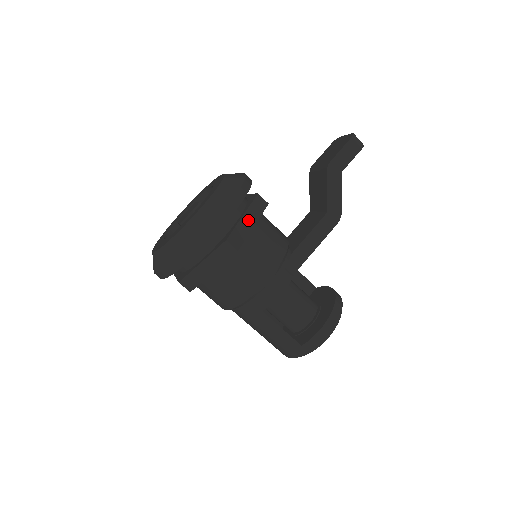
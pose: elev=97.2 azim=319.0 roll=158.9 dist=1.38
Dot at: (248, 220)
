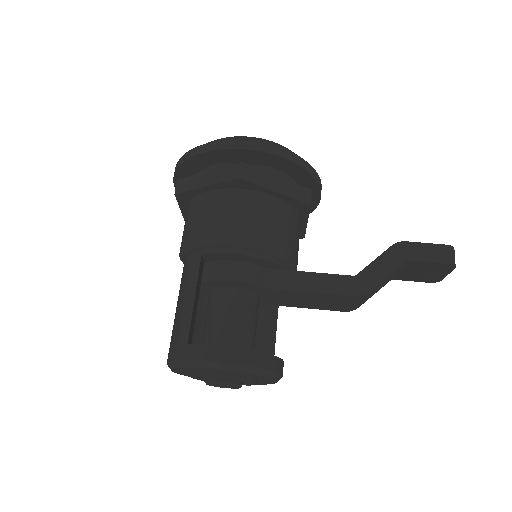
Dot at: (278, 183)
